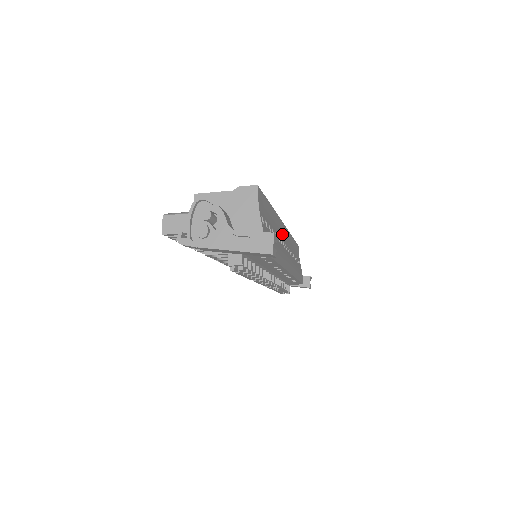
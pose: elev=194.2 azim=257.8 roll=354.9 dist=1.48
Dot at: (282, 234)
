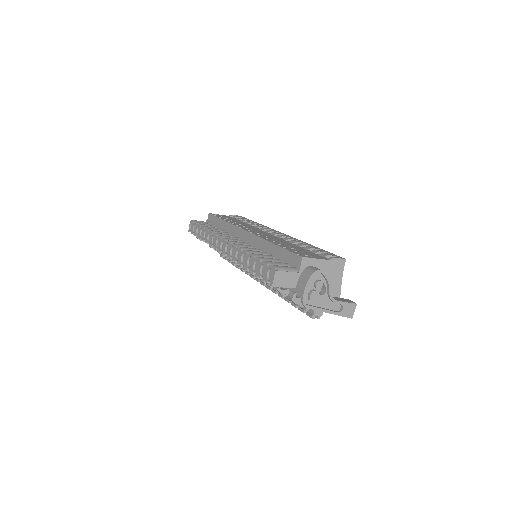
Dot at: occluded
